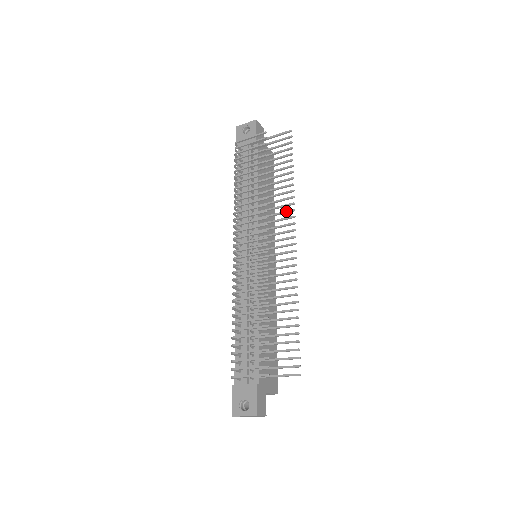
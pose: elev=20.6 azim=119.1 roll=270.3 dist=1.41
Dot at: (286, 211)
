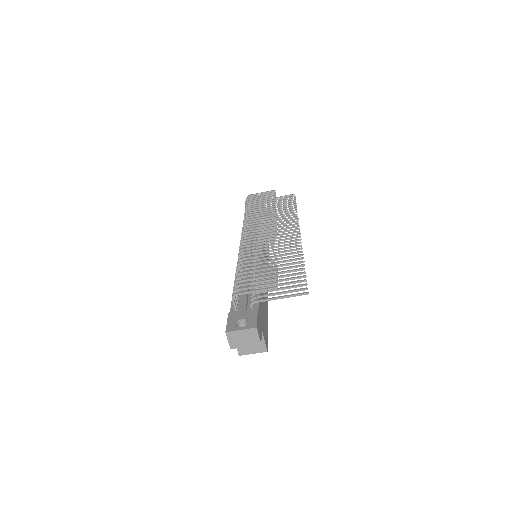
Dot at: (291, 222)
